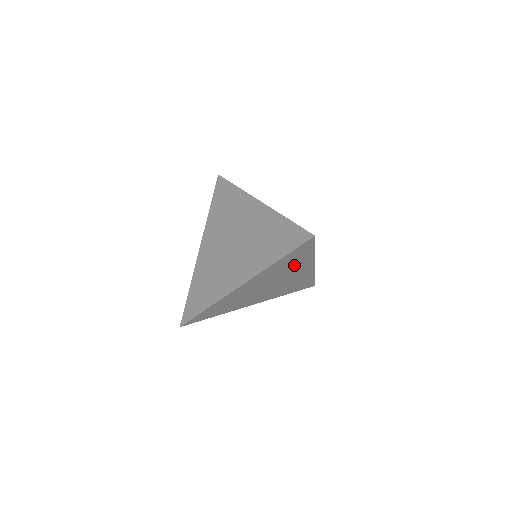
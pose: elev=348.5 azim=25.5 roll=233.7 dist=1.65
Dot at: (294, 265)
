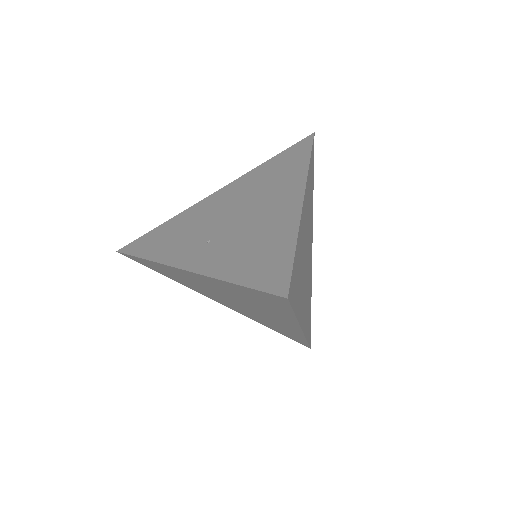
Dot at: (265, 307)
